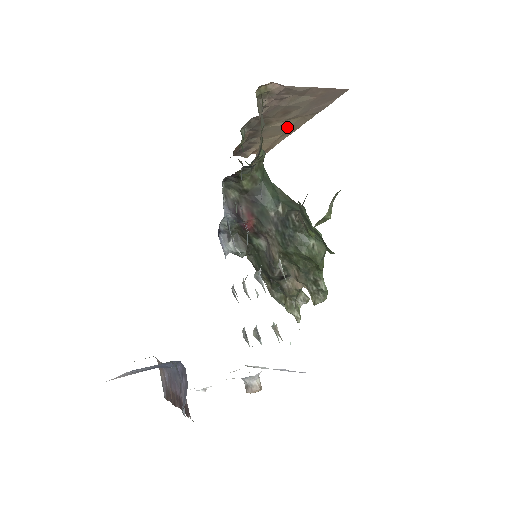
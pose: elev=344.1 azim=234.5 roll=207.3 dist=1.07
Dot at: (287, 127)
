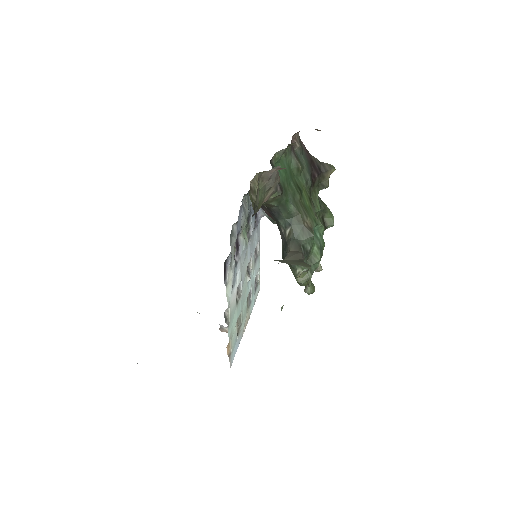
Dot at: occluded
